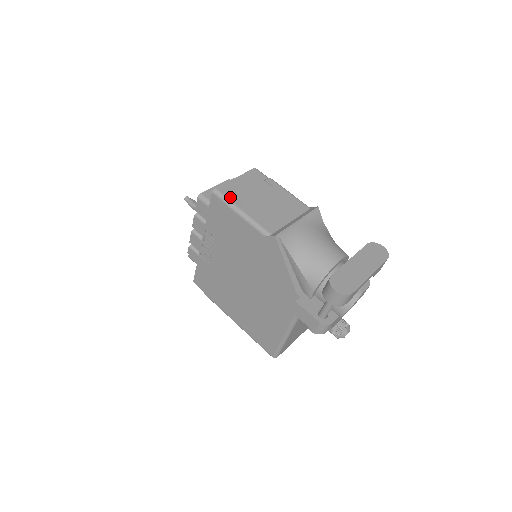
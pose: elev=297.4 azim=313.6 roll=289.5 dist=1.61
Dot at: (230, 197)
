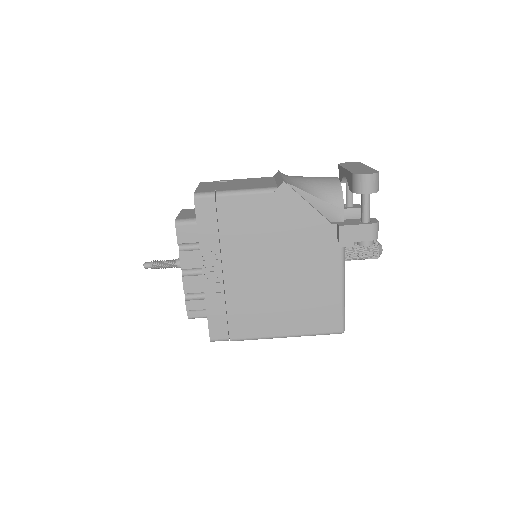
Dot at: (213, 191)
